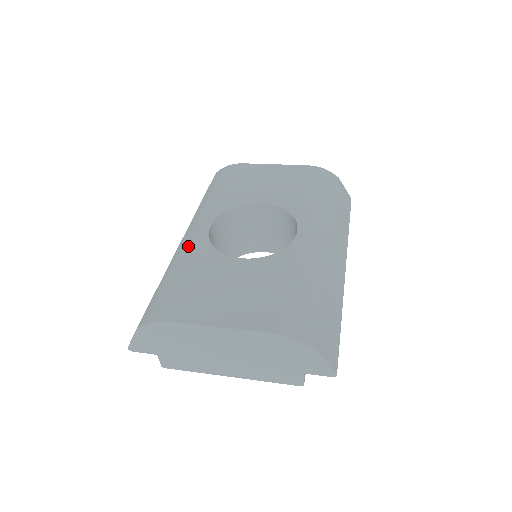
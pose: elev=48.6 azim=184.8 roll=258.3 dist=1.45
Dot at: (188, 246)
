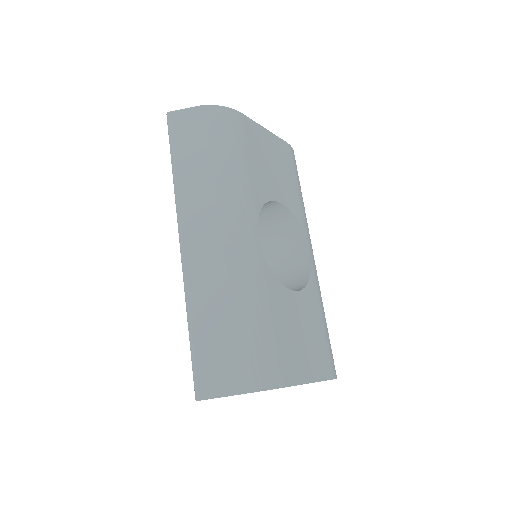
Dot at: (249, 267)
